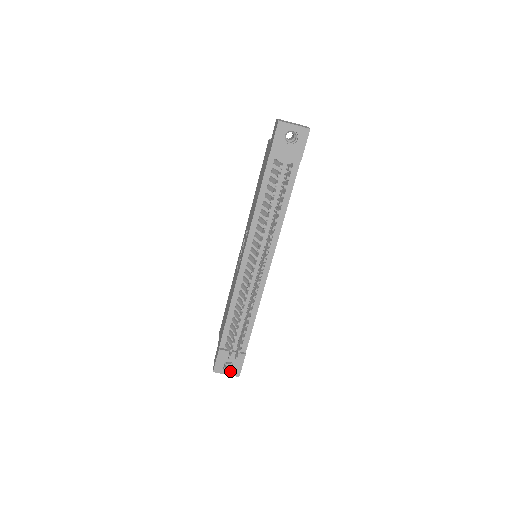
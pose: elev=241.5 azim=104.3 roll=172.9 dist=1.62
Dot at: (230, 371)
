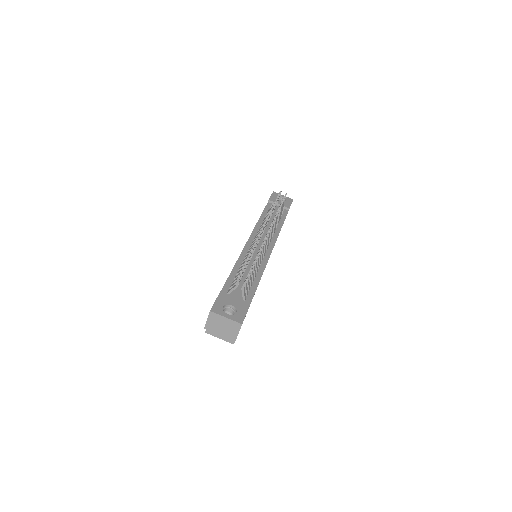
Dot at: (231, 315)
